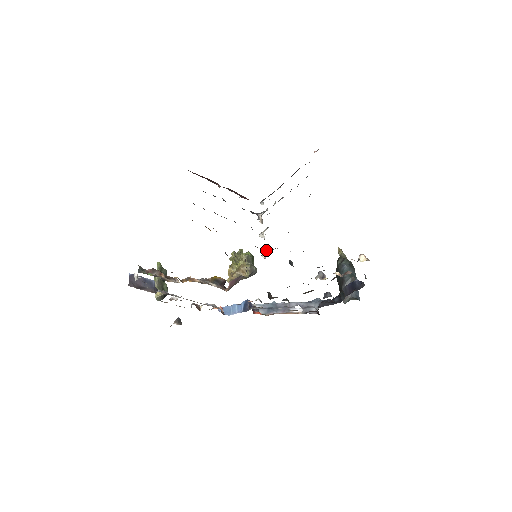
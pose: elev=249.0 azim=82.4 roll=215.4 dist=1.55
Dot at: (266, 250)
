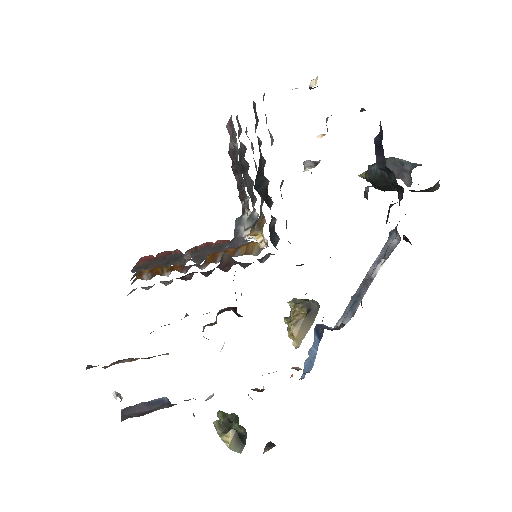
Dot at: (255, 235)
